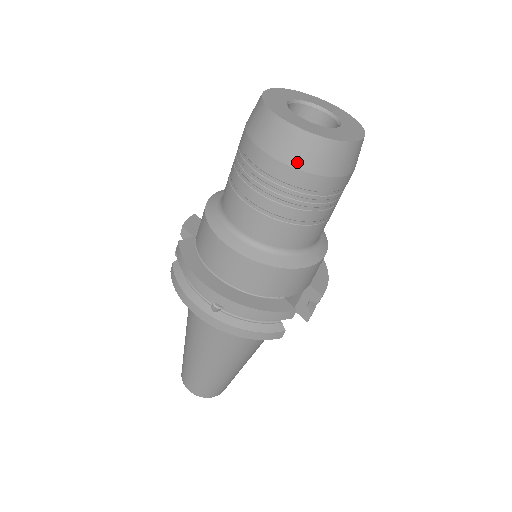
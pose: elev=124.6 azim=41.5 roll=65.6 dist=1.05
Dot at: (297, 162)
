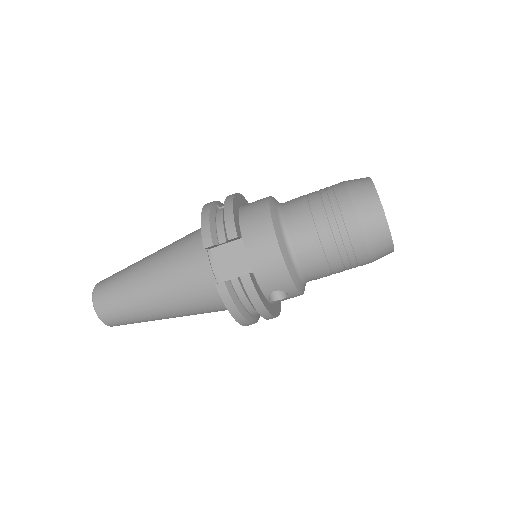
Dot at: (351, 185)
